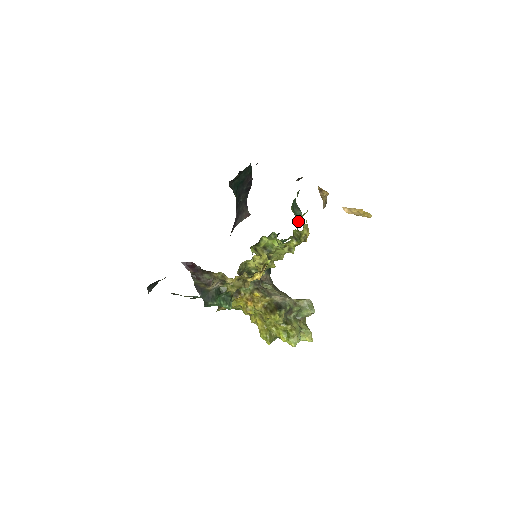
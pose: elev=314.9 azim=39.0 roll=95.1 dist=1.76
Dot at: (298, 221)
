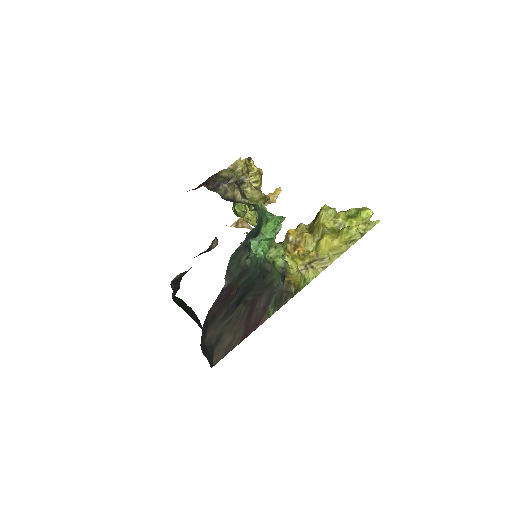
Dot at: occluded
